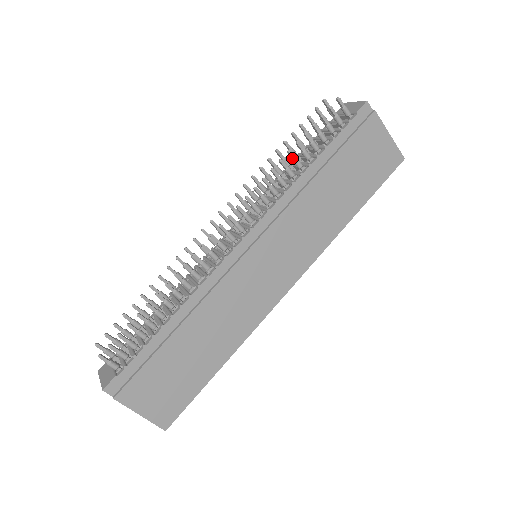
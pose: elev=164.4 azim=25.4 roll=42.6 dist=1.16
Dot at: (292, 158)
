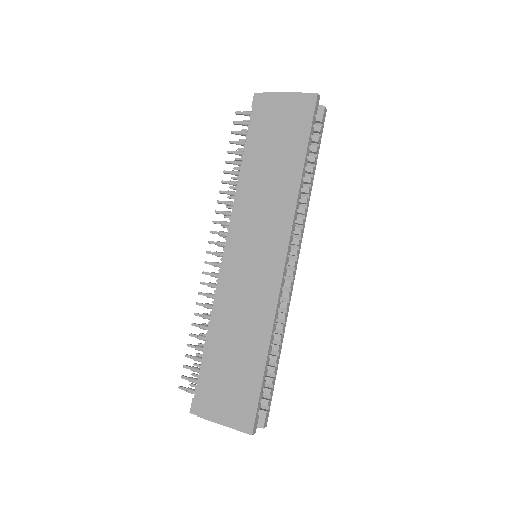
Dot at: occluded
